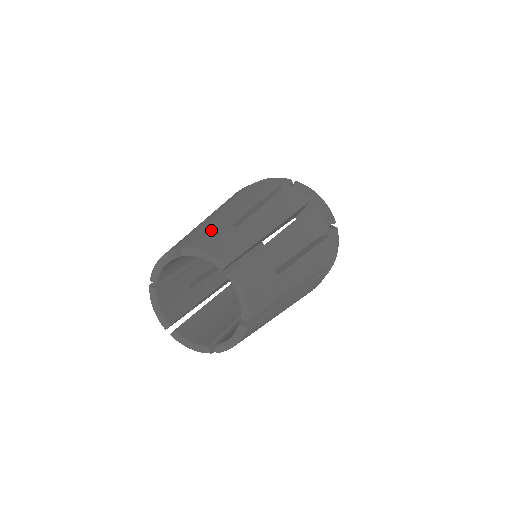
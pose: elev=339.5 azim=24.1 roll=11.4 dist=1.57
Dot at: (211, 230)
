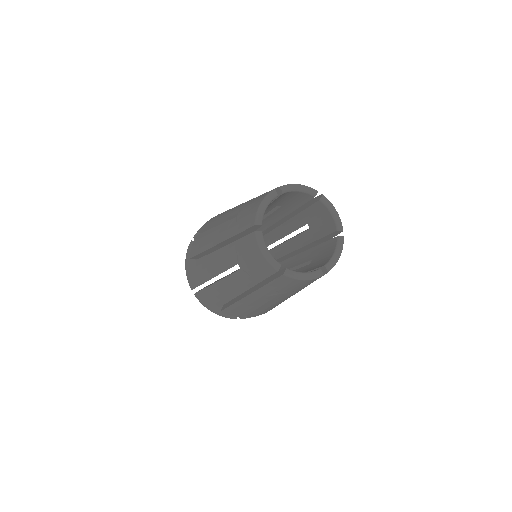
Dot at: occluded
